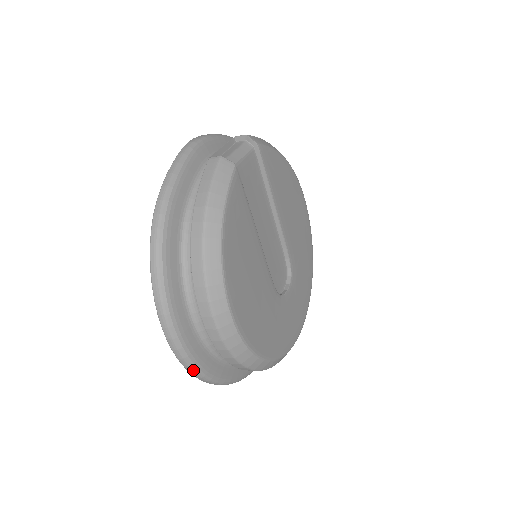
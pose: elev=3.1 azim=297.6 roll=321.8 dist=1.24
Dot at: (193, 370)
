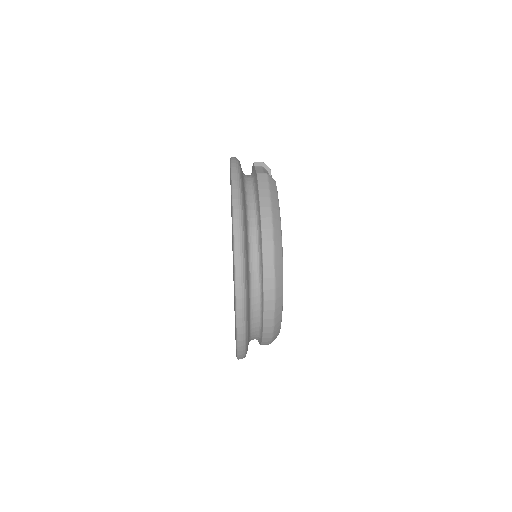
Dot at: (243, 338)
